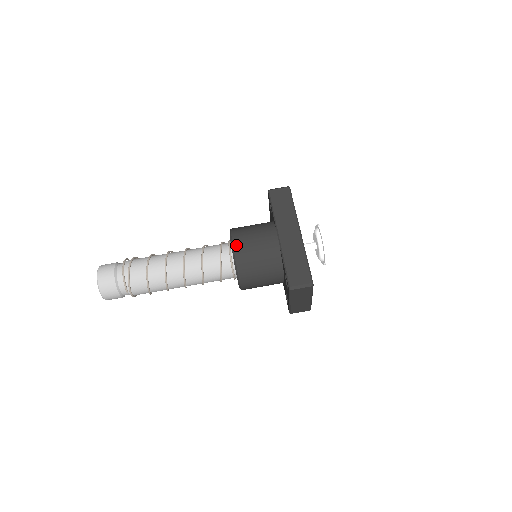
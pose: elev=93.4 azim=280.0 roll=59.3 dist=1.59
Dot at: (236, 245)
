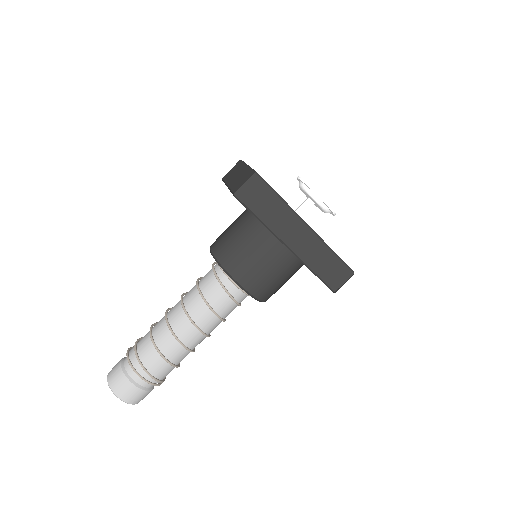
Dot at: (250, 288)
